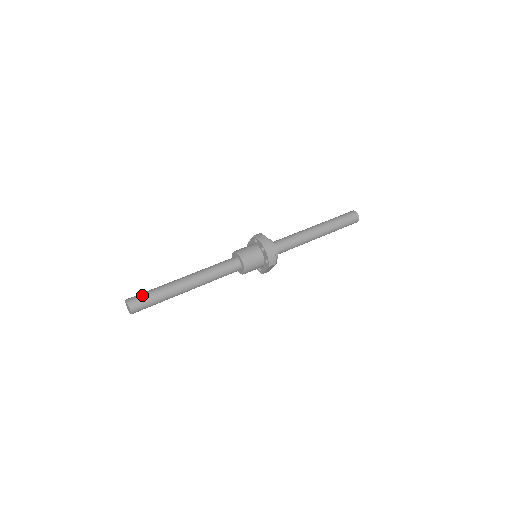
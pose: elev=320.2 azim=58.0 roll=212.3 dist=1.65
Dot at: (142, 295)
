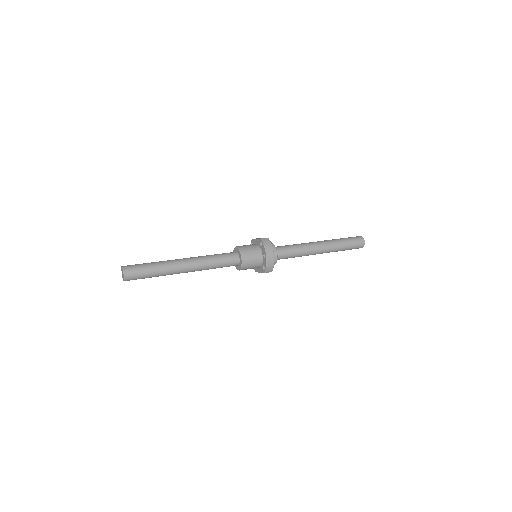
Dot at: (139, 267)
